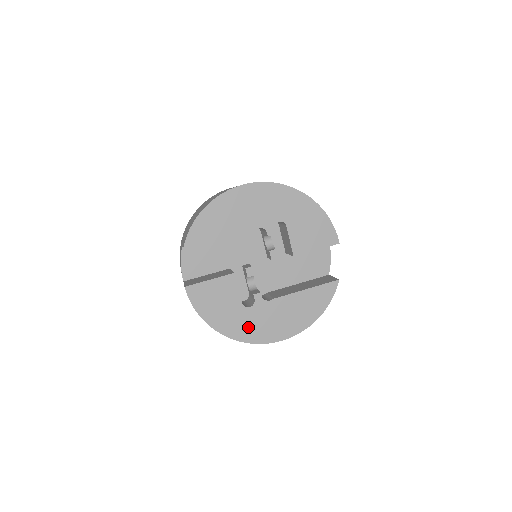
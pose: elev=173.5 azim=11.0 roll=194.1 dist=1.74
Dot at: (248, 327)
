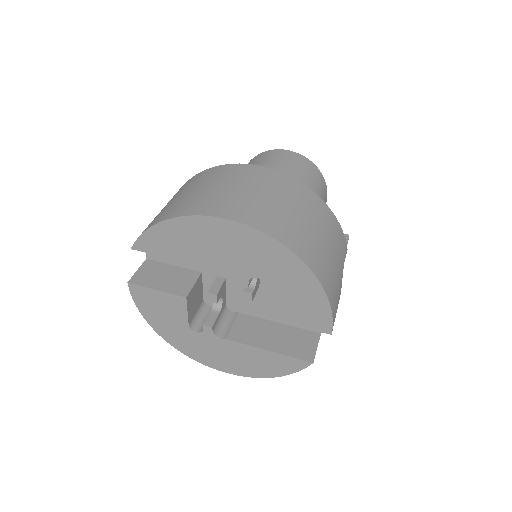
Dot at: (190, 345)
